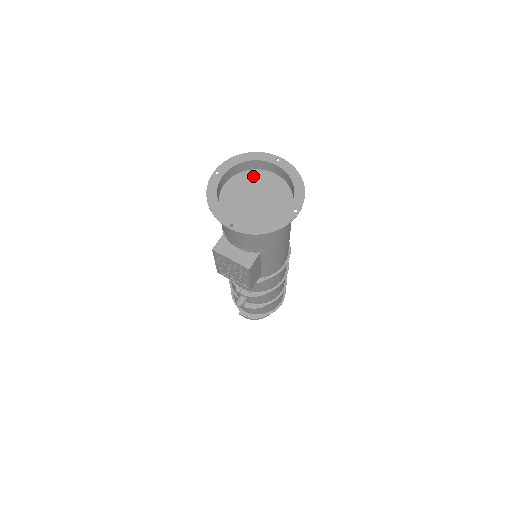
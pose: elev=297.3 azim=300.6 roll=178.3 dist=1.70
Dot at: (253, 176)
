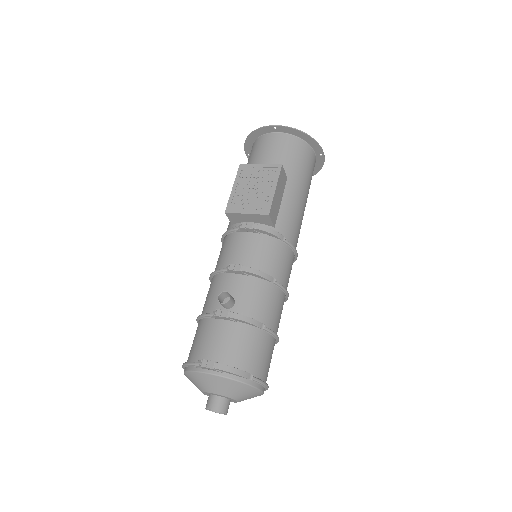
Dot at: occluded
